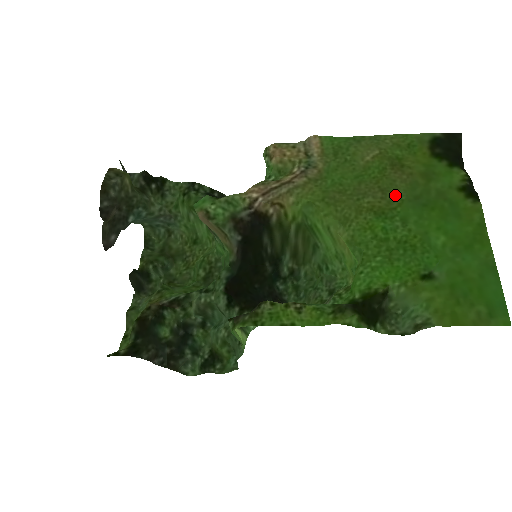
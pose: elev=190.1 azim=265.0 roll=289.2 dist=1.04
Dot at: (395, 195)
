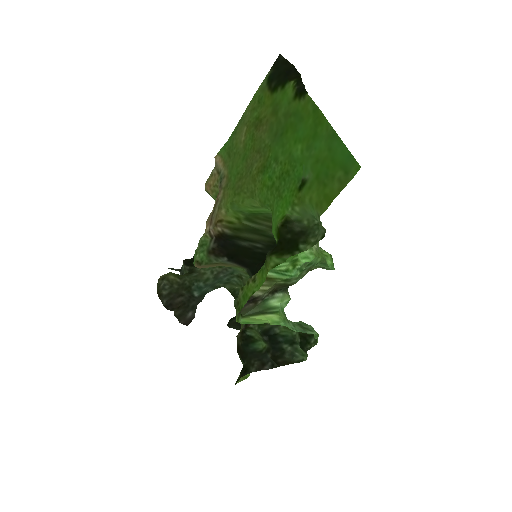
Dot at: (265, 147)
